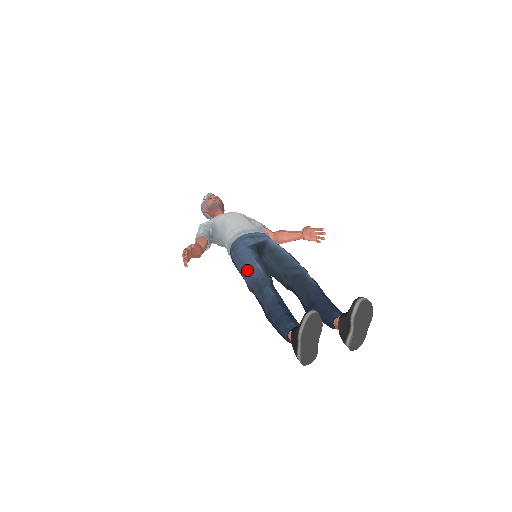
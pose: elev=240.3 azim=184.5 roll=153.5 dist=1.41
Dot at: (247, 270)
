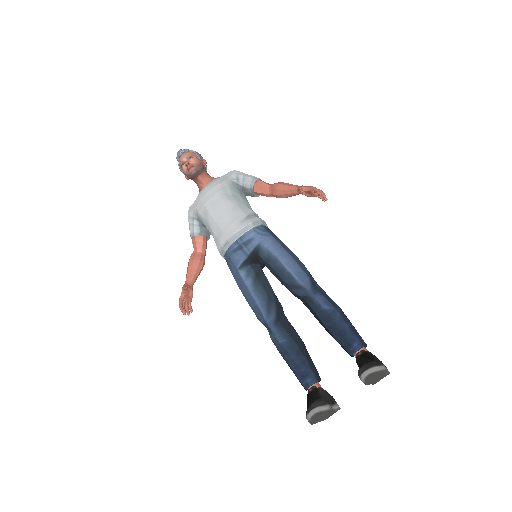
Dot at: occluded
